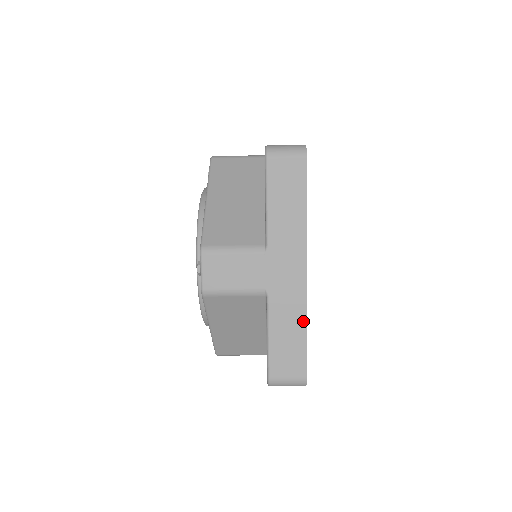
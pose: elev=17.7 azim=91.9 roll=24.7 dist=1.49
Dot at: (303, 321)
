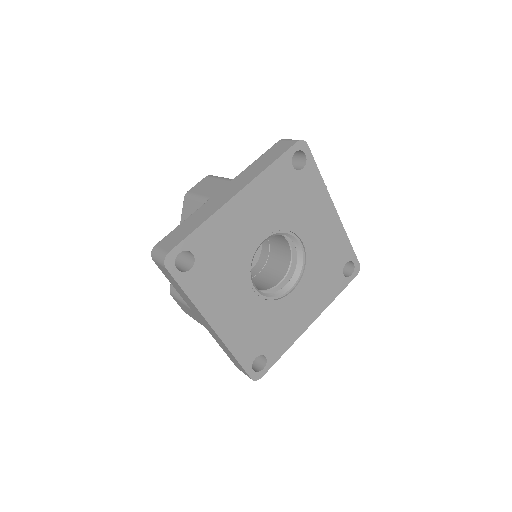
Dot at: (230, 352)
